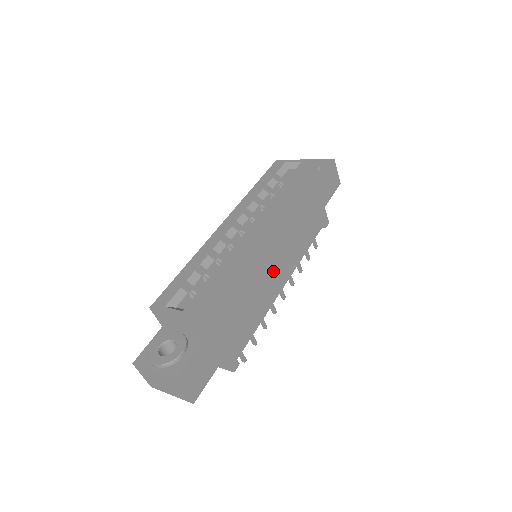
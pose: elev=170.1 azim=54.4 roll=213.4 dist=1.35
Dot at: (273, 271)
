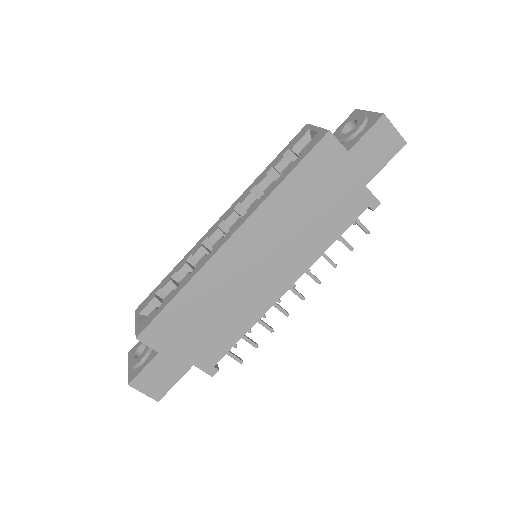
Dot at: (259, 280)
